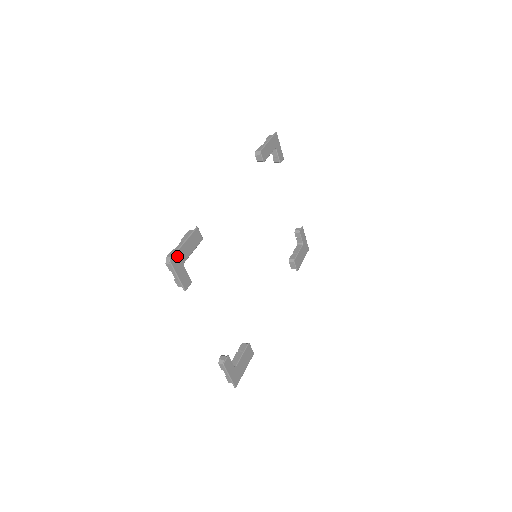
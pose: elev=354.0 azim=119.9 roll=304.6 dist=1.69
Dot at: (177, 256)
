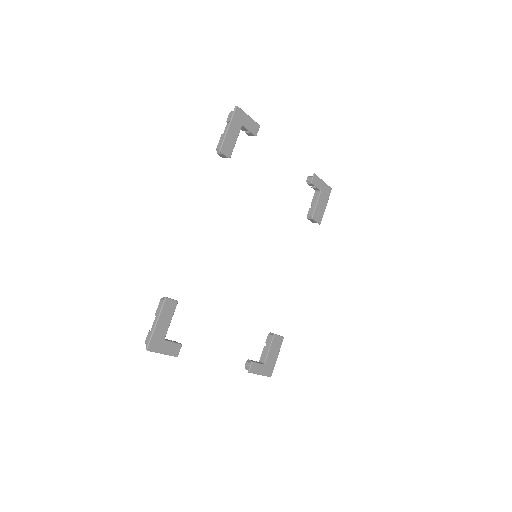
Dot at: (154, 340)
